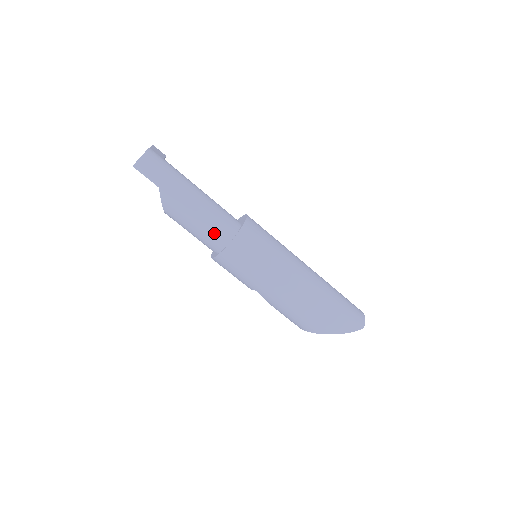
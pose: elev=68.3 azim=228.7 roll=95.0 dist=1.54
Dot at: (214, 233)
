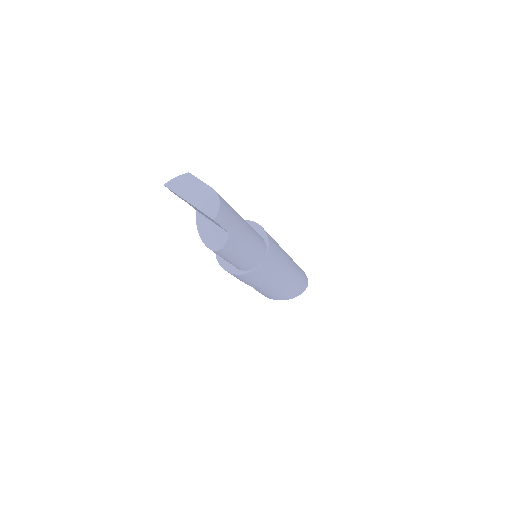
Dot at: (256, 257)
